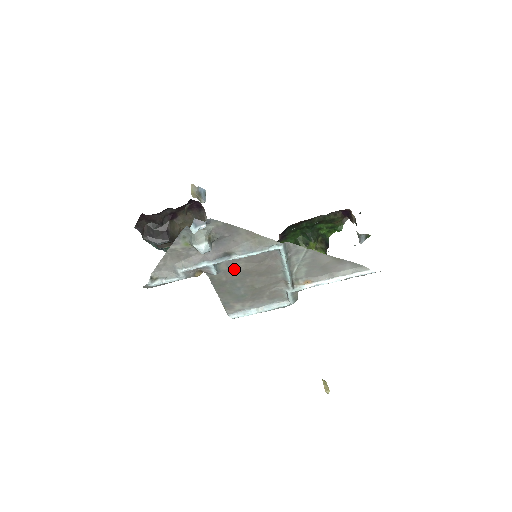
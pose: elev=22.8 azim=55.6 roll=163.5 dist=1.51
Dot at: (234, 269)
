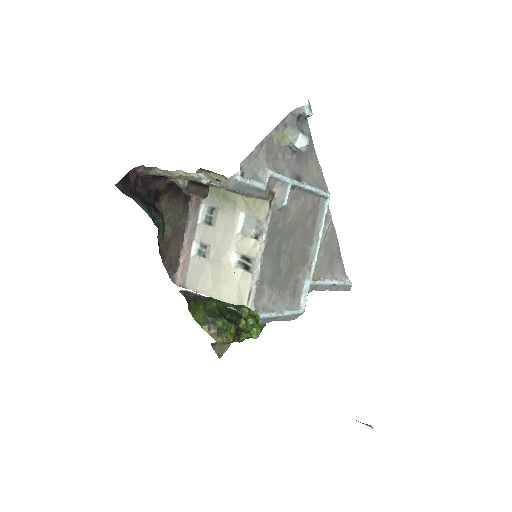
Dot at: (291, 212)
